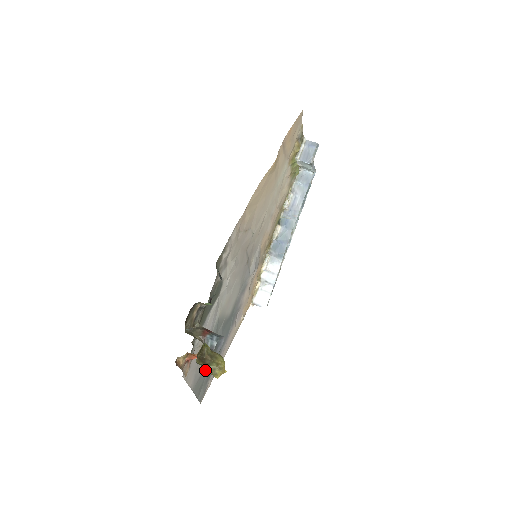
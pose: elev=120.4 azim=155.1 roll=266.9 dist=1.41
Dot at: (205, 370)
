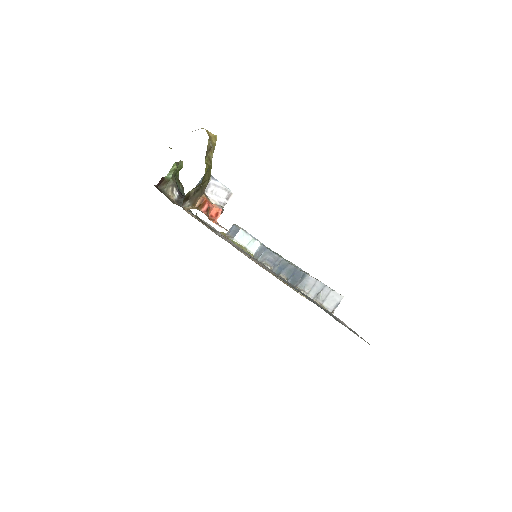
Dot at: occluded
